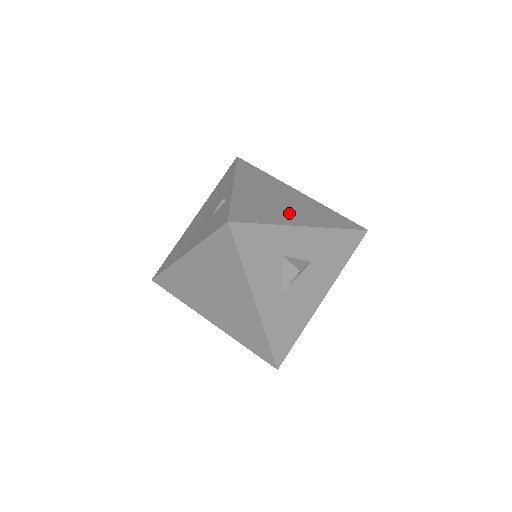
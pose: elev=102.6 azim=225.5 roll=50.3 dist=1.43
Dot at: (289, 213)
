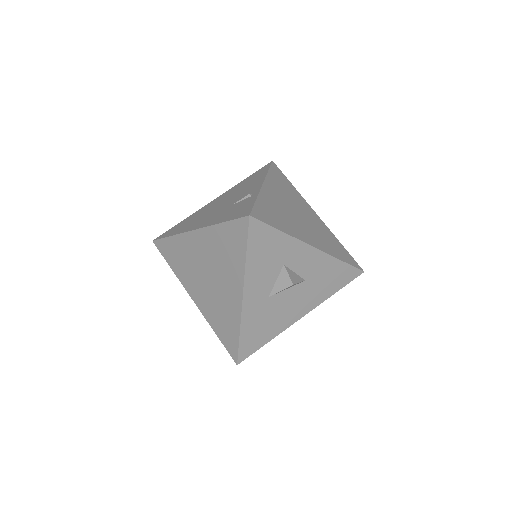
Dot at: (303, 229)
